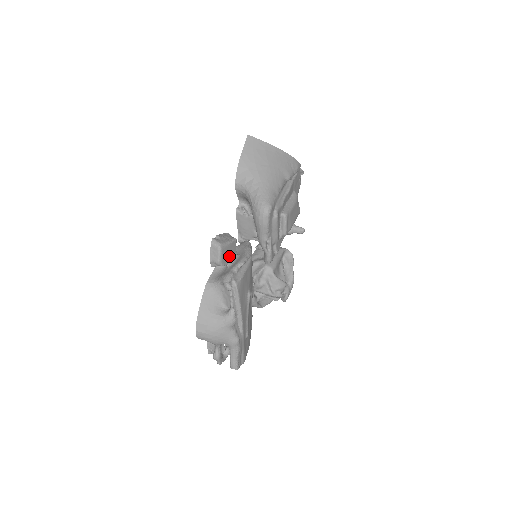
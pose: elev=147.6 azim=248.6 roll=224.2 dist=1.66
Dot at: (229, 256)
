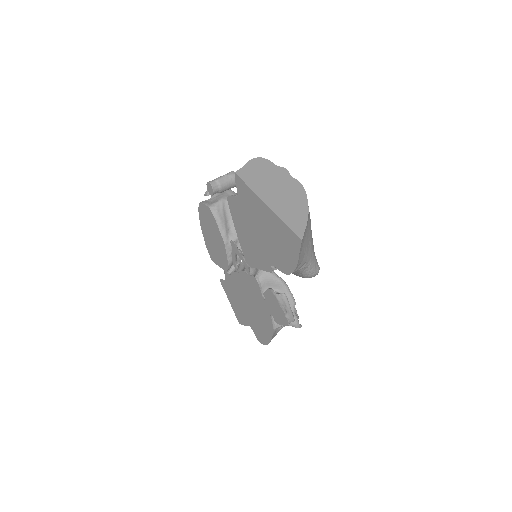
Dot at: occluded
